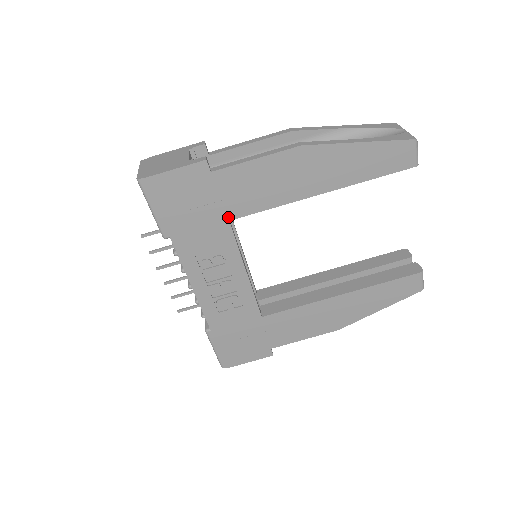
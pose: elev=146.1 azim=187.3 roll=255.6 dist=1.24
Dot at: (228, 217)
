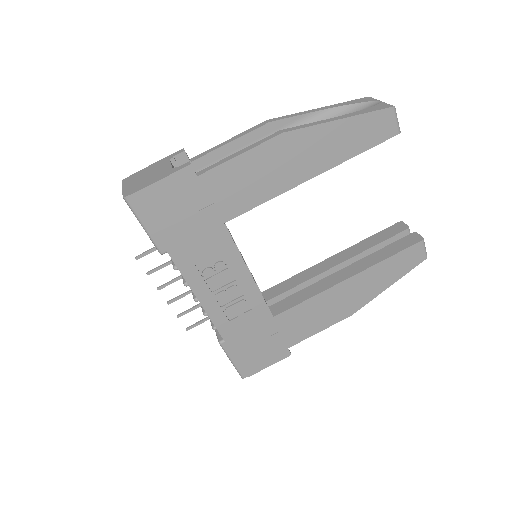
Dot at: (222, 220)
